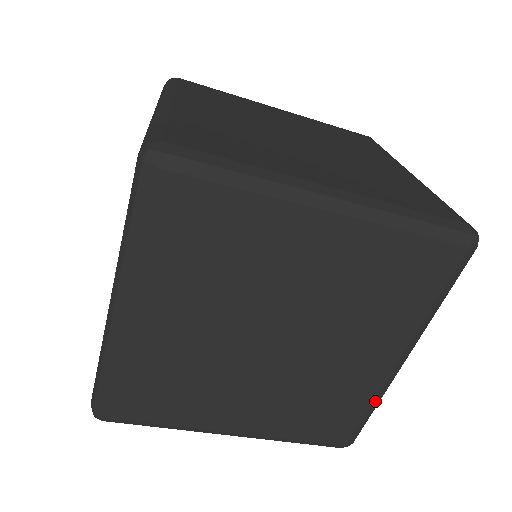
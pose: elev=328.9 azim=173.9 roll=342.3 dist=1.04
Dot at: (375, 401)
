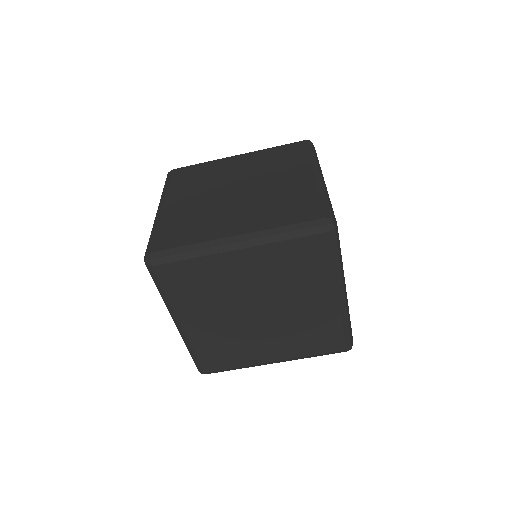
Dot at: (242, 367)
